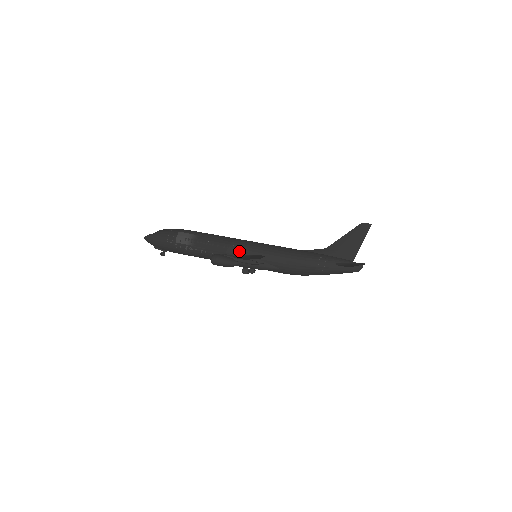
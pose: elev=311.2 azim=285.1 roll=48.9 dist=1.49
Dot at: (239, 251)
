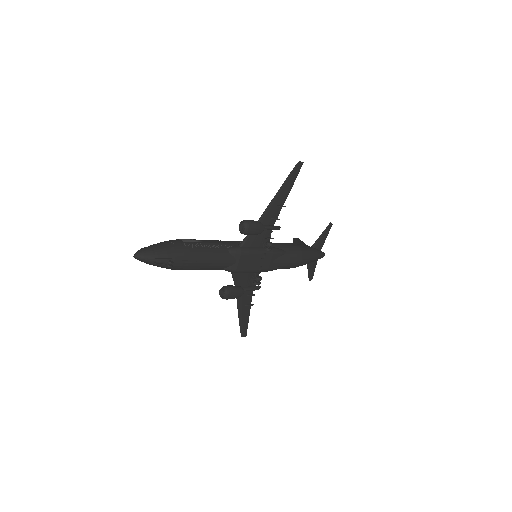
Dot at: occluded
